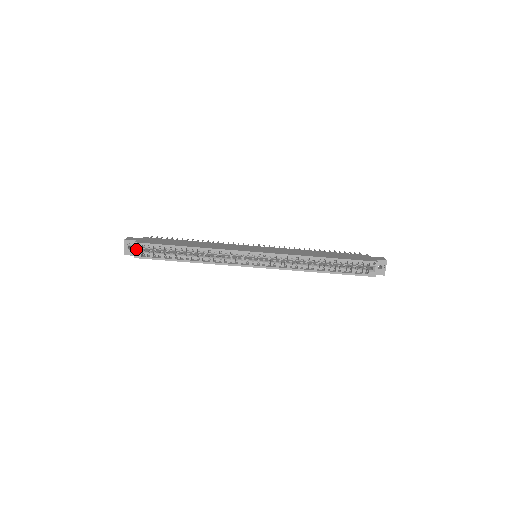
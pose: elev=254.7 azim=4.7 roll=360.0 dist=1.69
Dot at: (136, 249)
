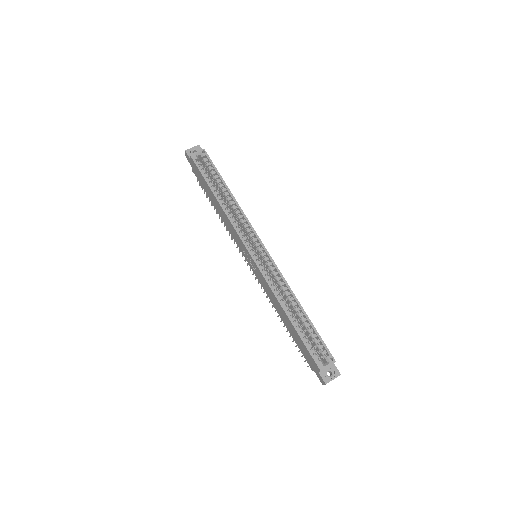
Dot at: (199, 153)
